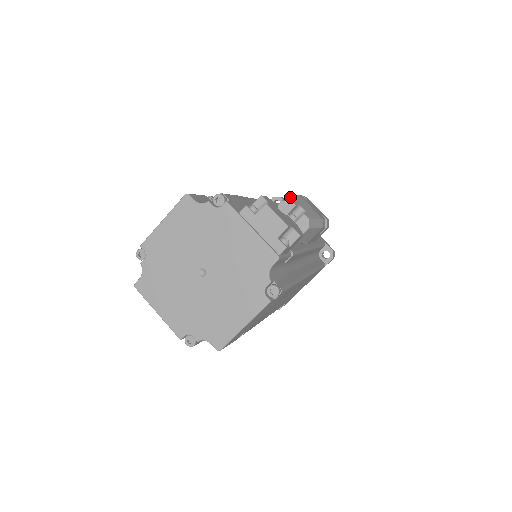
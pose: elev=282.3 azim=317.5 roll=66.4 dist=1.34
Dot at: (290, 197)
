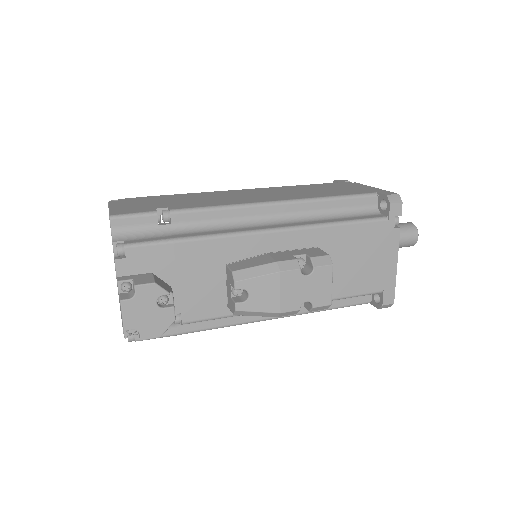
Dot at: (256, 271)
